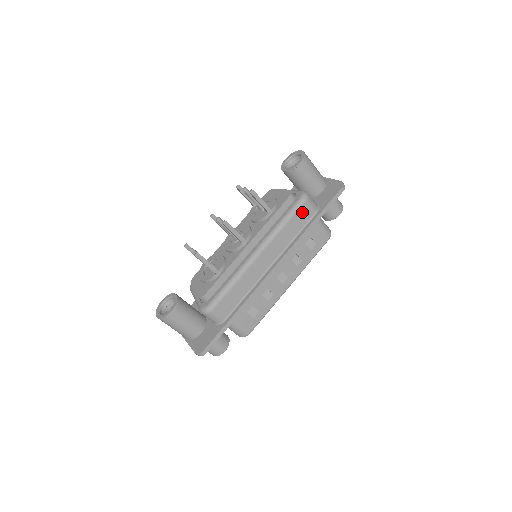
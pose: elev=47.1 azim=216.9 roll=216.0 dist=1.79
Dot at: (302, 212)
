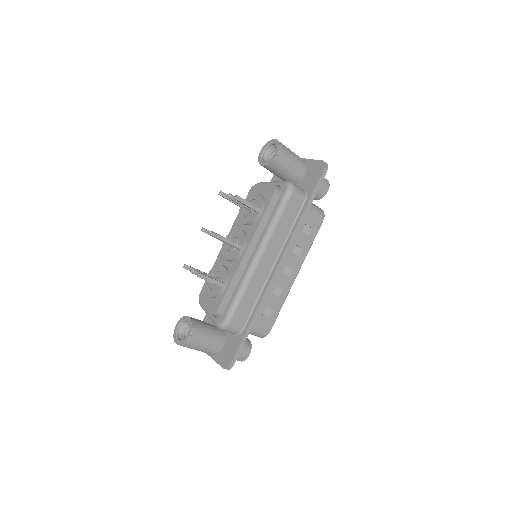
Dot at: (292, 203)
